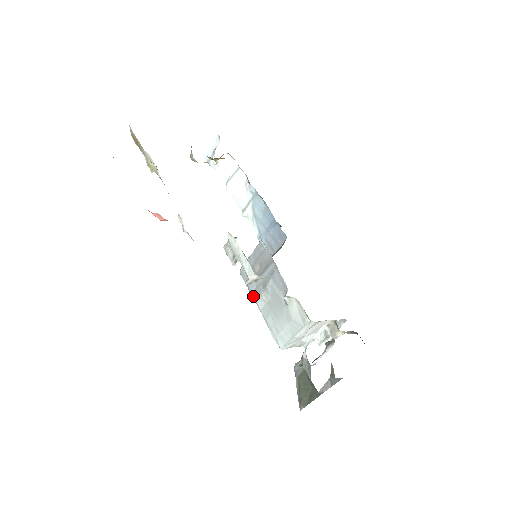
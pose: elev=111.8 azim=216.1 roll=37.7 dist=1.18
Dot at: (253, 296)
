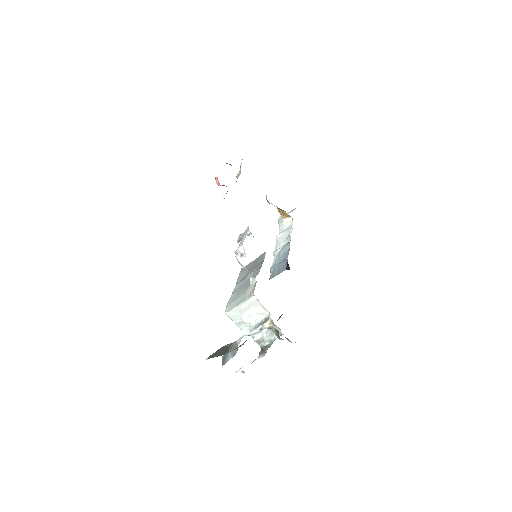
Dot at: (237, 282)
